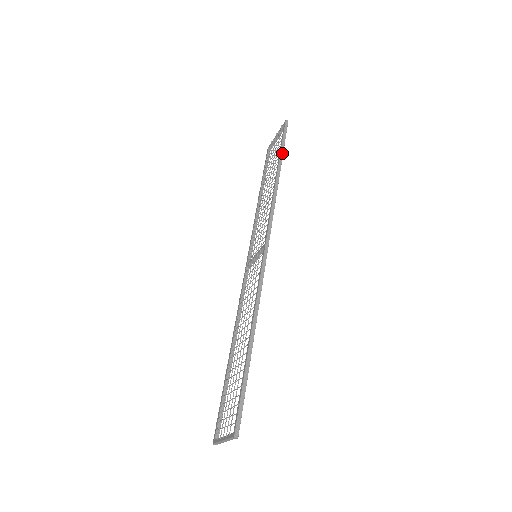
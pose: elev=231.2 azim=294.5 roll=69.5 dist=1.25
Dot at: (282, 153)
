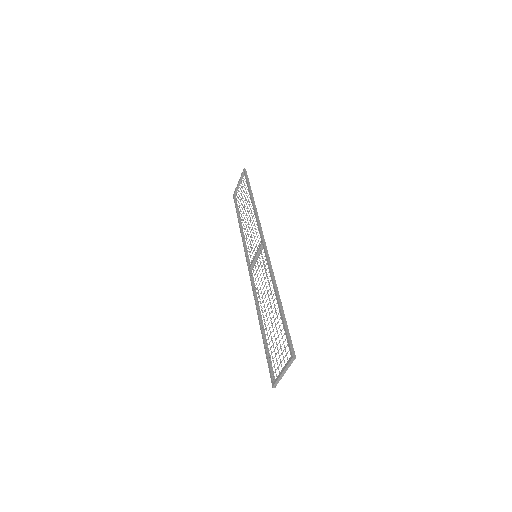
Dot at: (250, 187)
